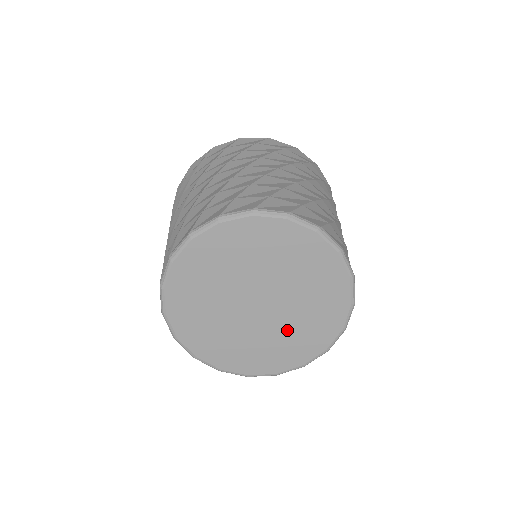
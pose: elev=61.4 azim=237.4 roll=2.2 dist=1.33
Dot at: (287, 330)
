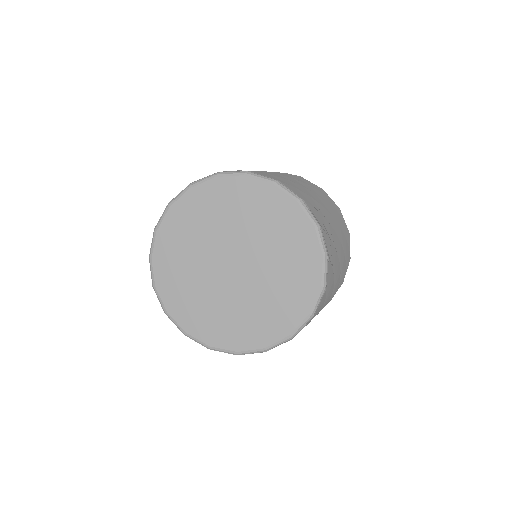
Dot at: (275, 267)
